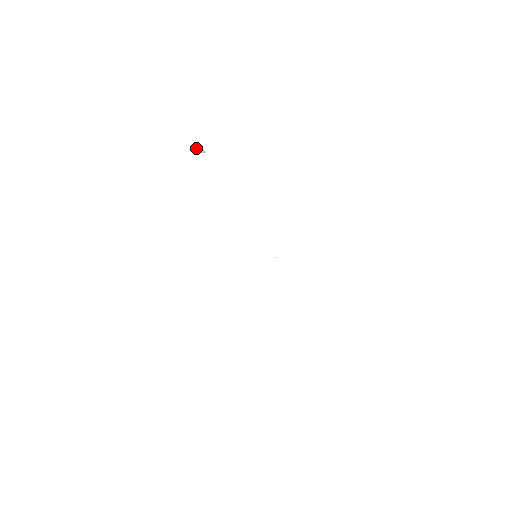
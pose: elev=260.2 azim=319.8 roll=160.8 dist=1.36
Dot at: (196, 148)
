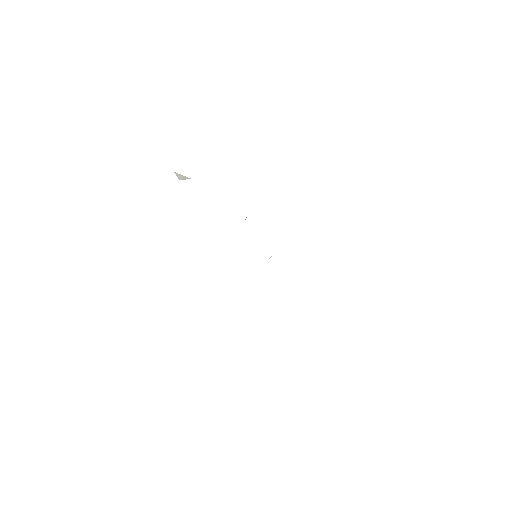
Dot at: occluded
